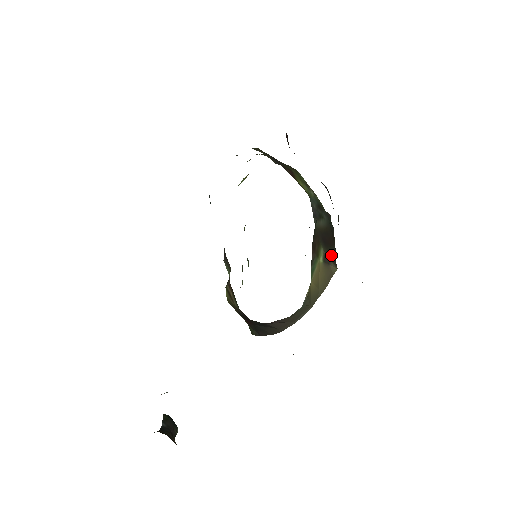
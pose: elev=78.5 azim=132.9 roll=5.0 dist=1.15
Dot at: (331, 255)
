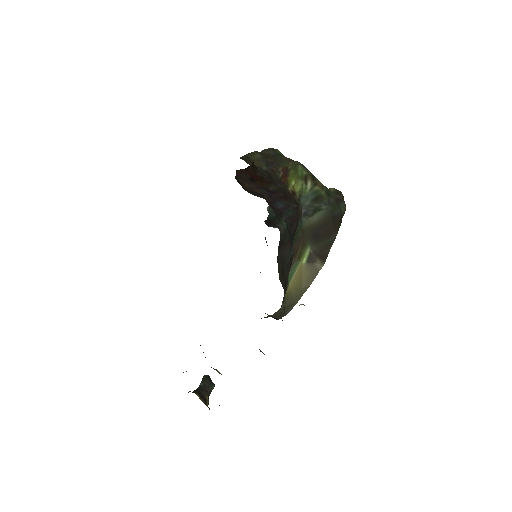
Dot at: (323, 249)
